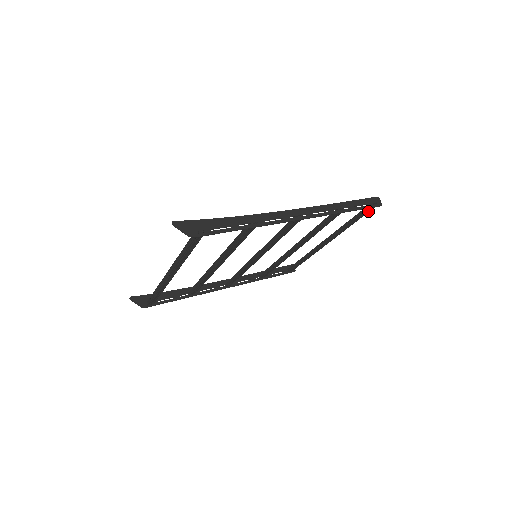
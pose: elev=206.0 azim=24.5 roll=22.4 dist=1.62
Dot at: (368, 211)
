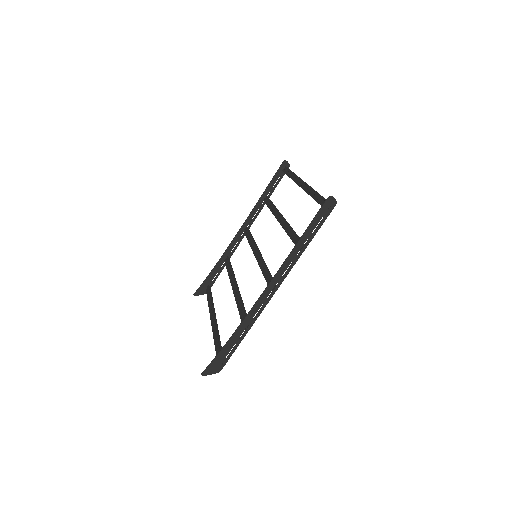
Dot at: occluded
